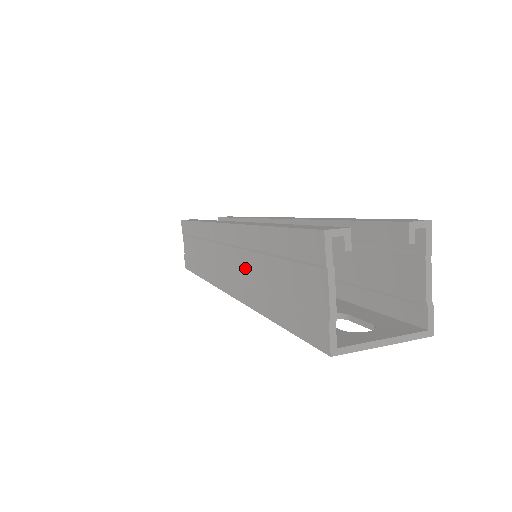
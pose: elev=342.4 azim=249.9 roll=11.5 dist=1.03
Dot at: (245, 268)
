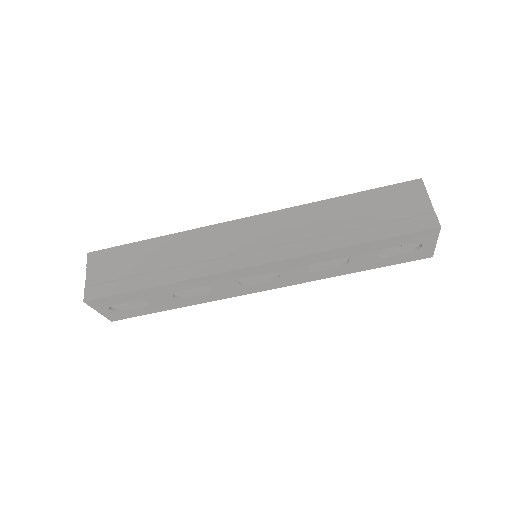
Dot at: (307, 230)
